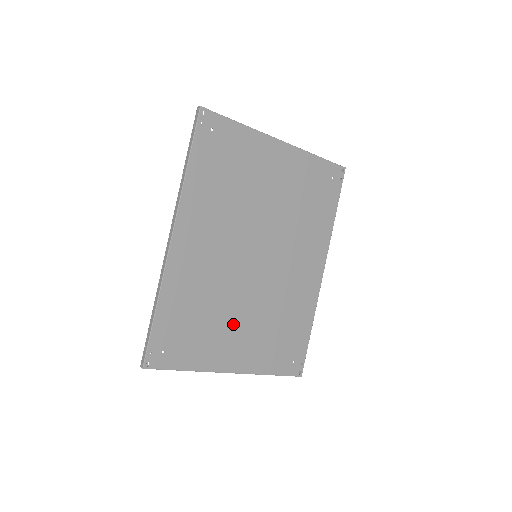
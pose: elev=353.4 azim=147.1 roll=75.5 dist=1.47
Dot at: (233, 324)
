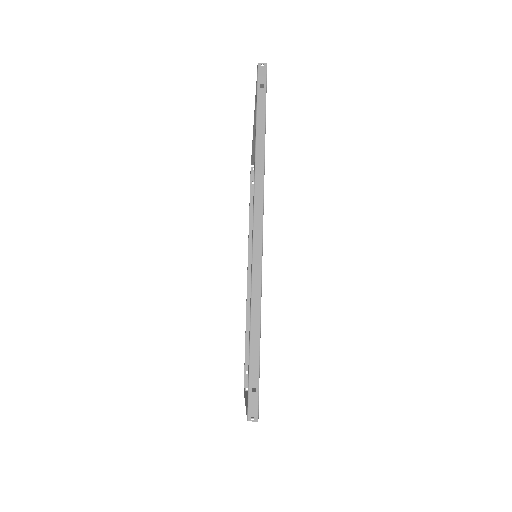
Dot at: occluded
